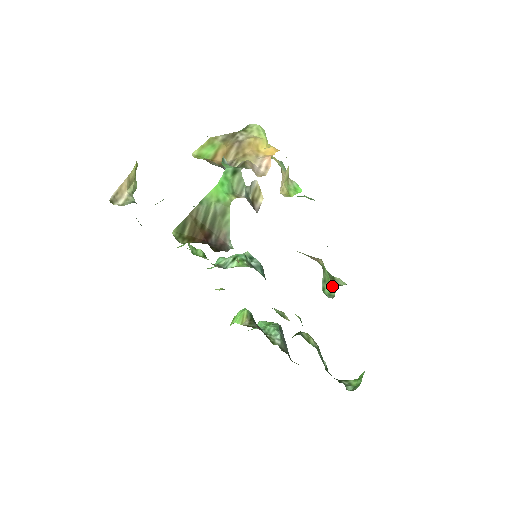
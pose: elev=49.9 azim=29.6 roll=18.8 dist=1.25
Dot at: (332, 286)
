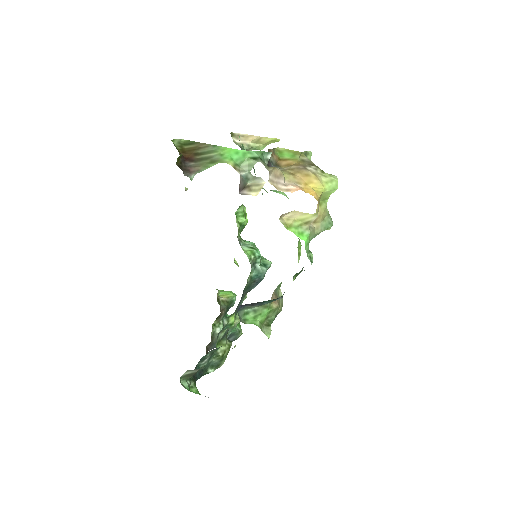
Dot at: (255, 321)
